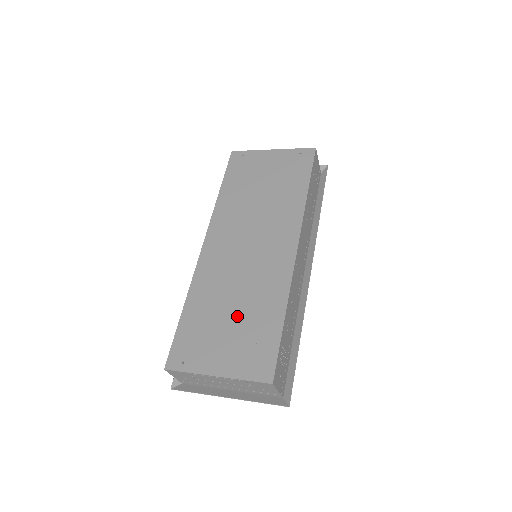
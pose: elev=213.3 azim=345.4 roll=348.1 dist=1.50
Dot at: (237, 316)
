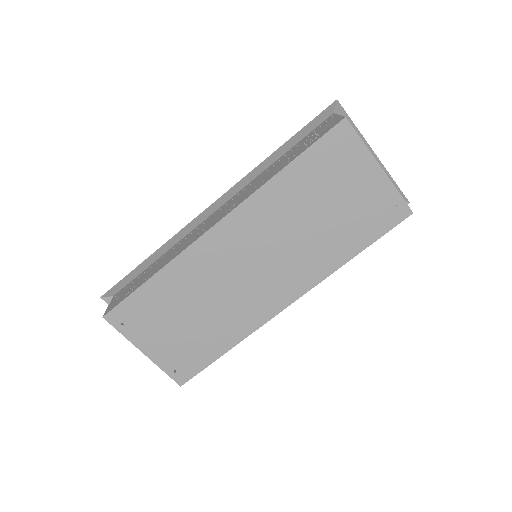
Dot at: (193, 322)
